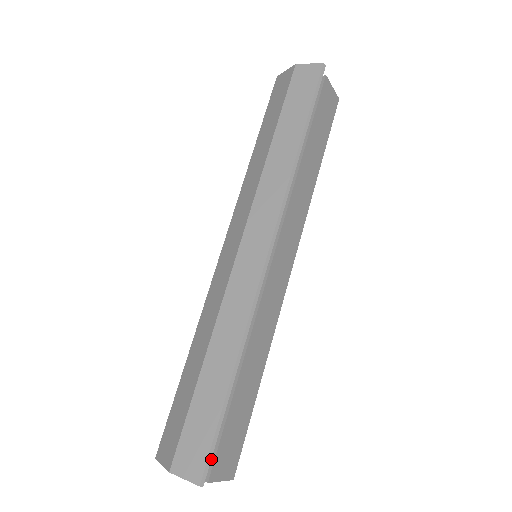
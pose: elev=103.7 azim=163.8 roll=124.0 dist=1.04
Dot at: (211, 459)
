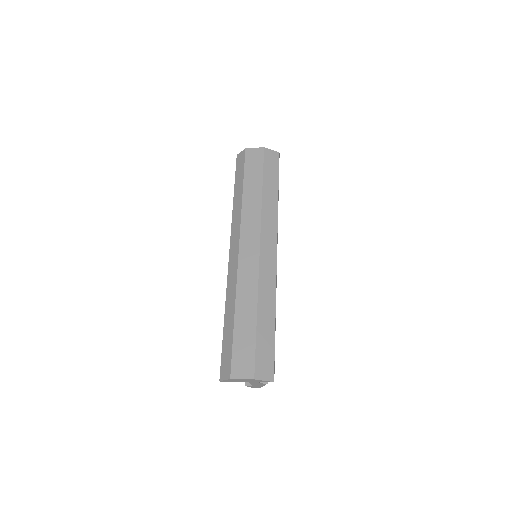
Dot at: occluded
